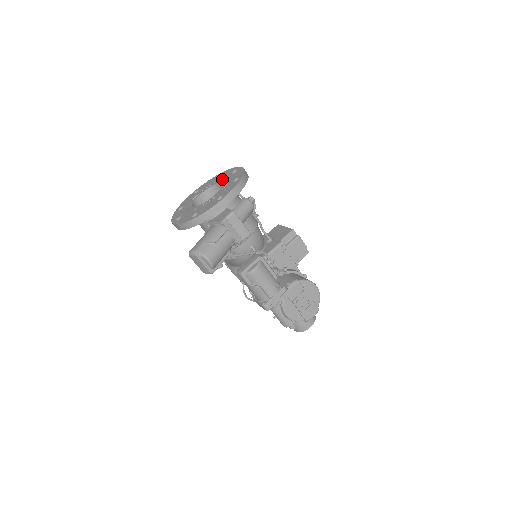
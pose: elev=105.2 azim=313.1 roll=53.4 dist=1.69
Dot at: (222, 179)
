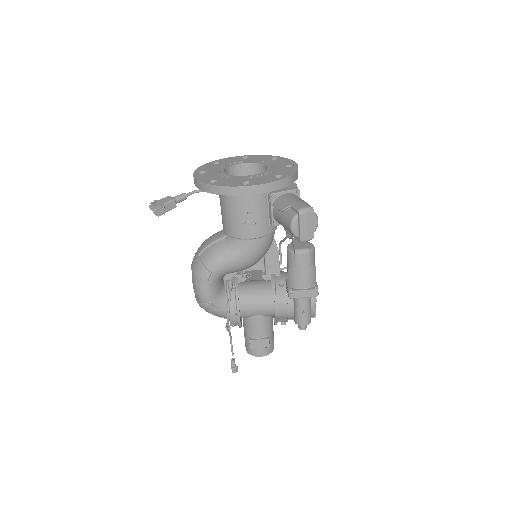
Dot at: (238, 161)
